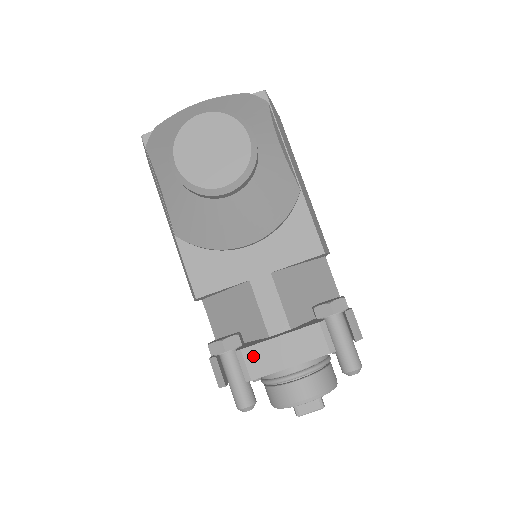
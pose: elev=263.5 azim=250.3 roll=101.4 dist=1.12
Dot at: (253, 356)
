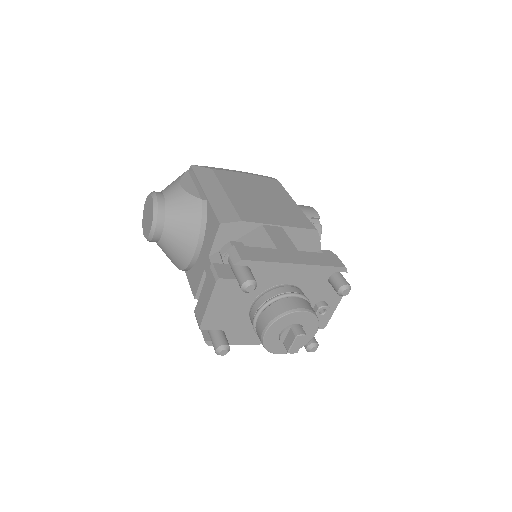
Dot at: (197, 311)
